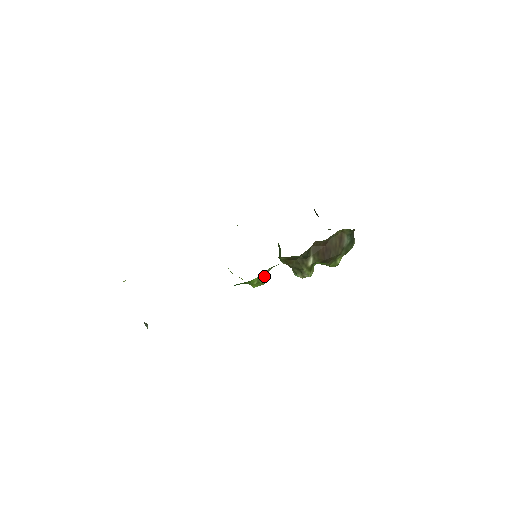
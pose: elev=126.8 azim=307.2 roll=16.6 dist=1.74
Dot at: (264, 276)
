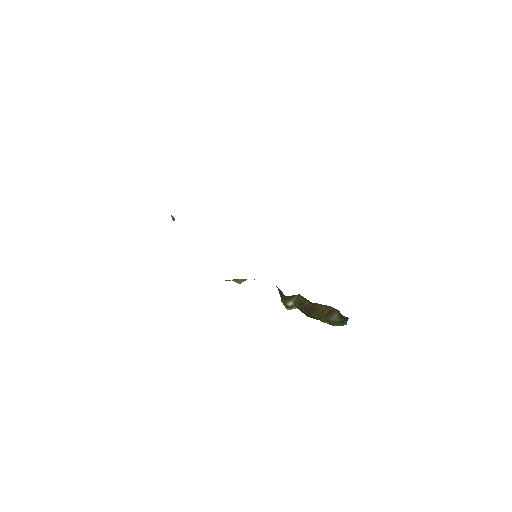
Dot at: (240, 280)
